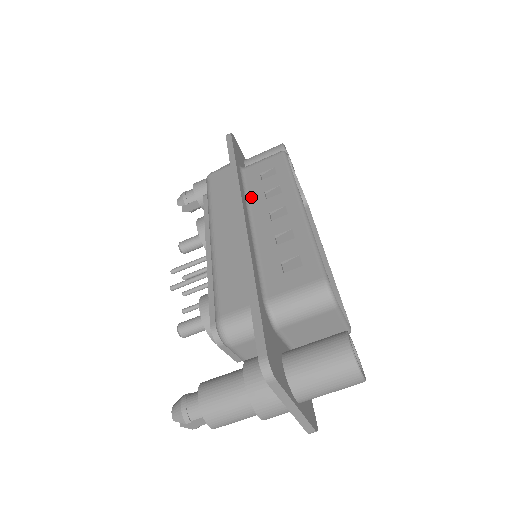
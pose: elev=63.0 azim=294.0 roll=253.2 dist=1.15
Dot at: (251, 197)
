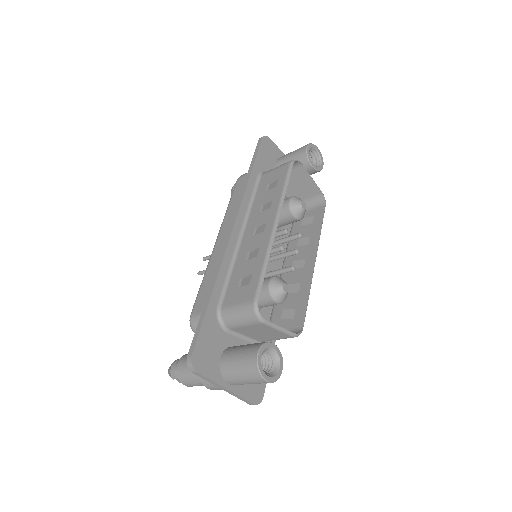
Dot at: (253, 208)
